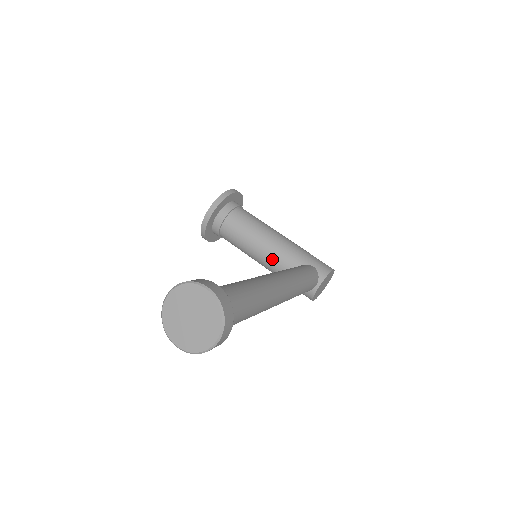
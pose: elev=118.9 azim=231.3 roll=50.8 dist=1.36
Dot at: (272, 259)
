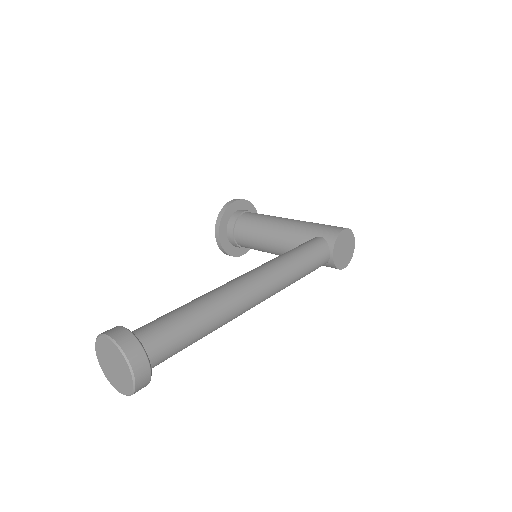
Dot at: (284, 248)
